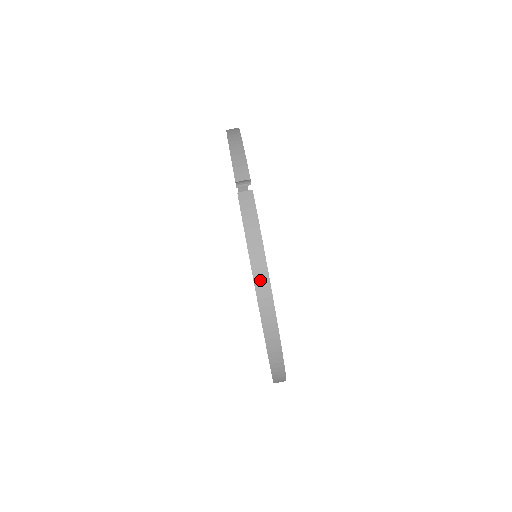
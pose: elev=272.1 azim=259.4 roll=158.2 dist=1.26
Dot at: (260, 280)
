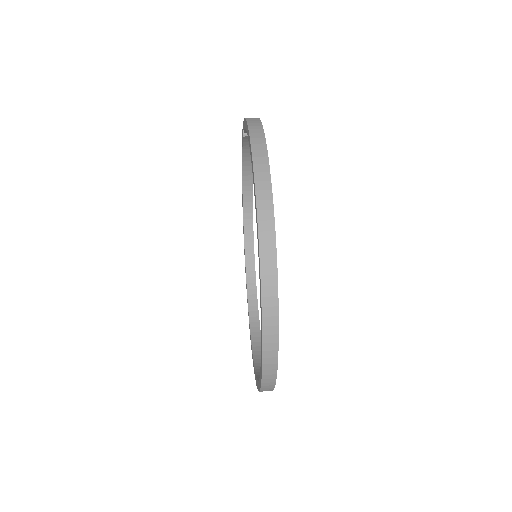
Dot at: (253, 124)
